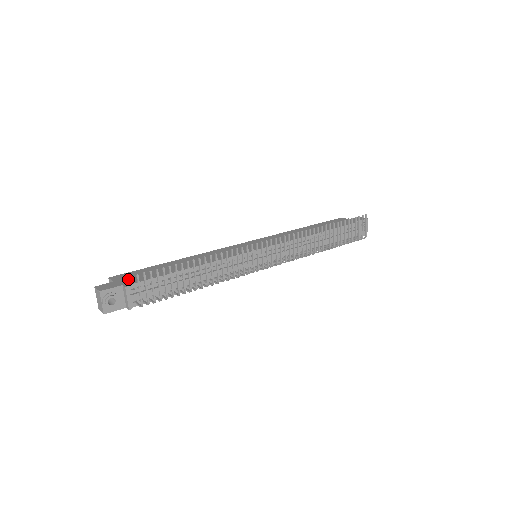
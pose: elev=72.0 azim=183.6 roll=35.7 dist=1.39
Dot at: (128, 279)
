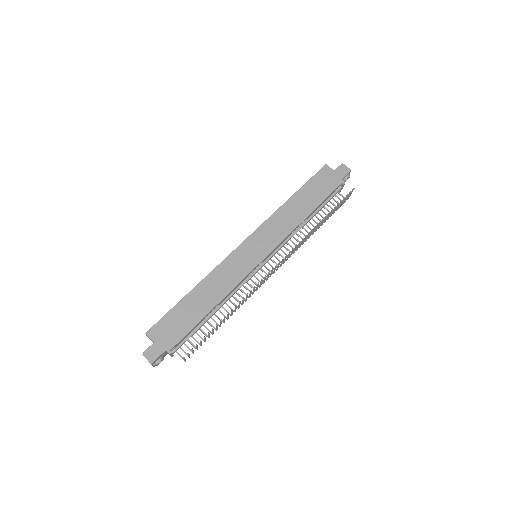
Dot at: (165, 338)
